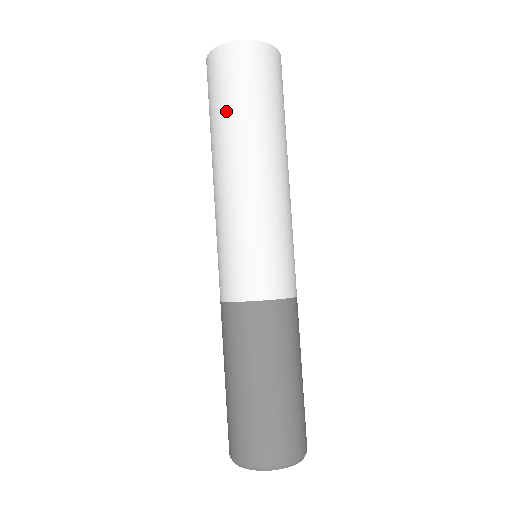
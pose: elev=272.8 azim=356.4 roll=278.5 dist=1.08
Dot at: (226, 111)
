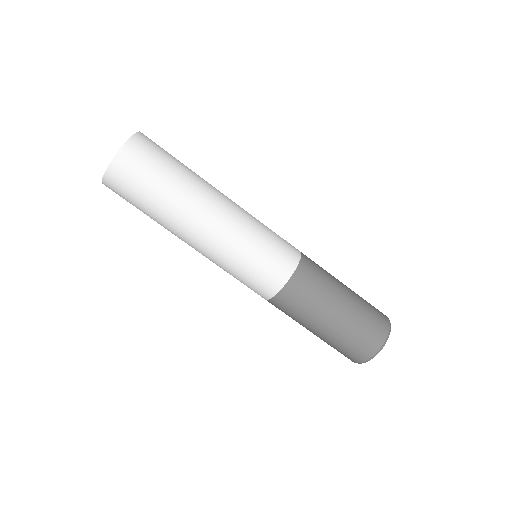
Dot at: occluded
